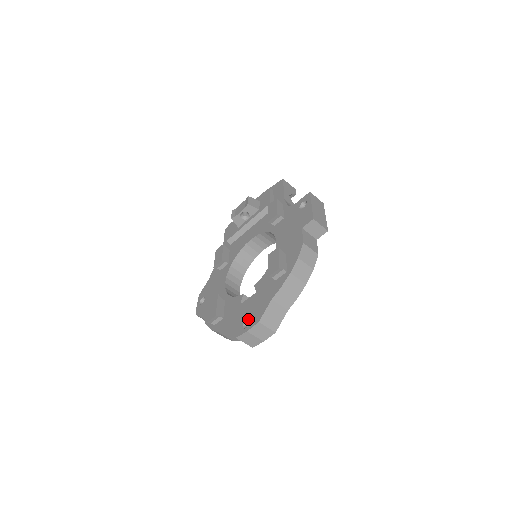
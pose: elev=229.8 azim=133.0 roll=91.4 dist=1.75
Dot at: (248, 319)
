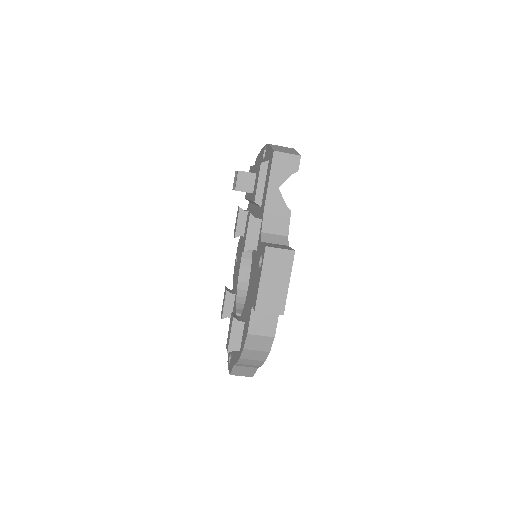
Dot at: occluded
